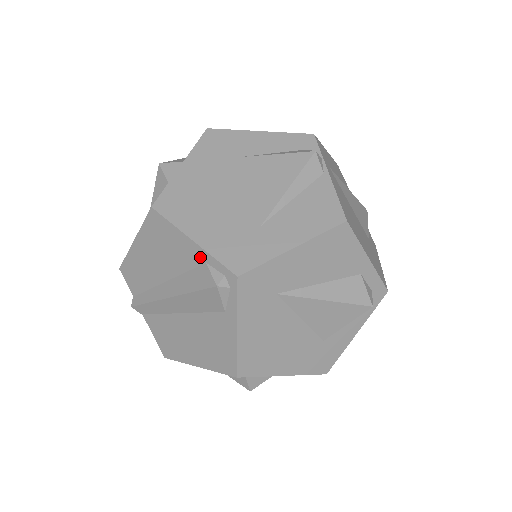
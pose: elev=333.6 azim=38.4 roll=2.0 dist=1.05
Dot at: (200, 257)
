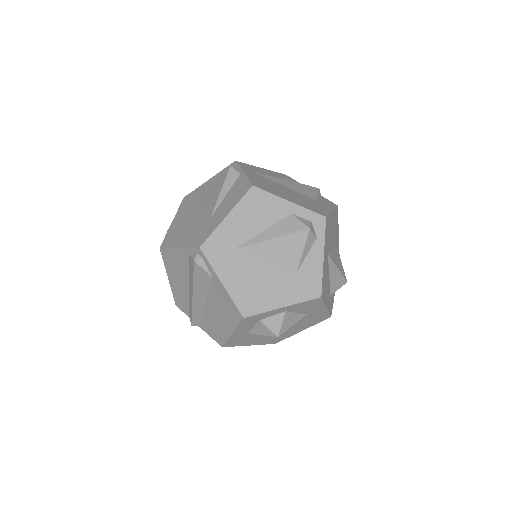
Dot at: (186, 254)
